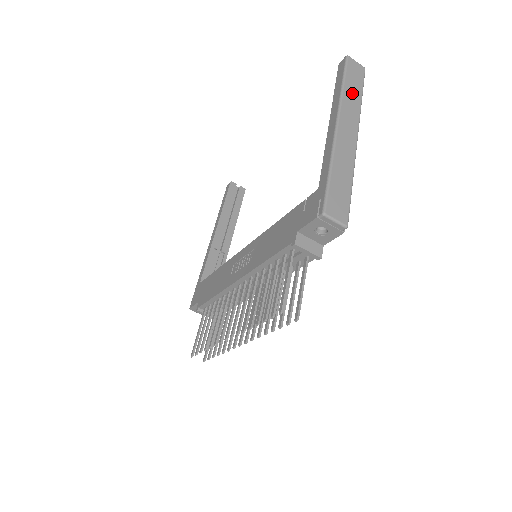
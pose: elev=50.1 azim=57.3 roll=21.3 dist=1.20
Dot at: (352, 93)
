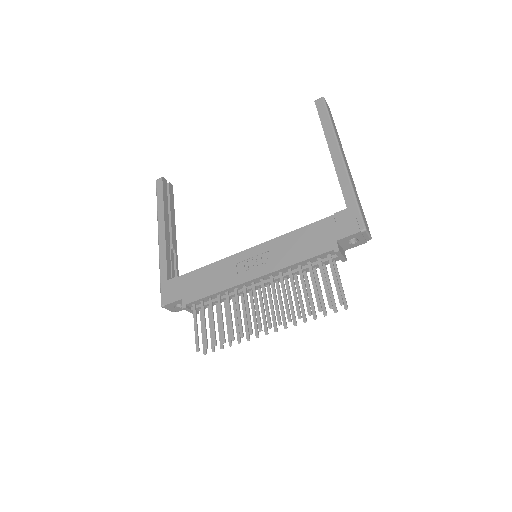
Dot at: occluded
